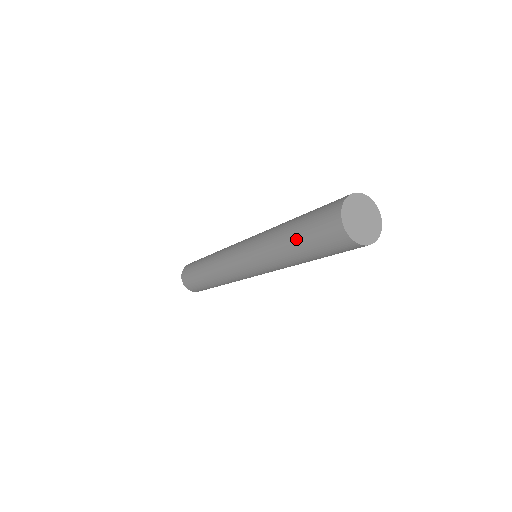
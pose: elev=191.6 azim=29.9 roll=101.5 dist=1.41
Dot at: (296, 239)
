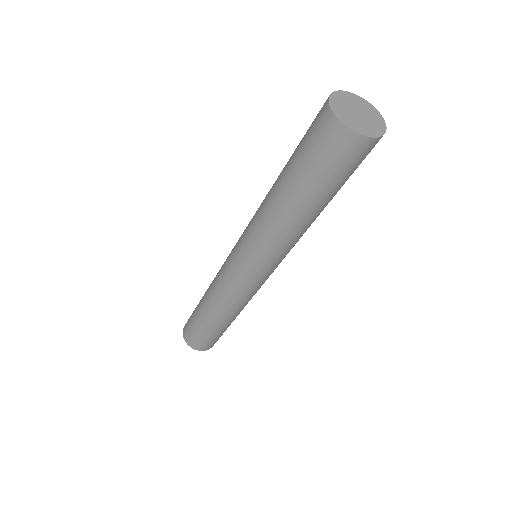
Dot at: (286, 172)
